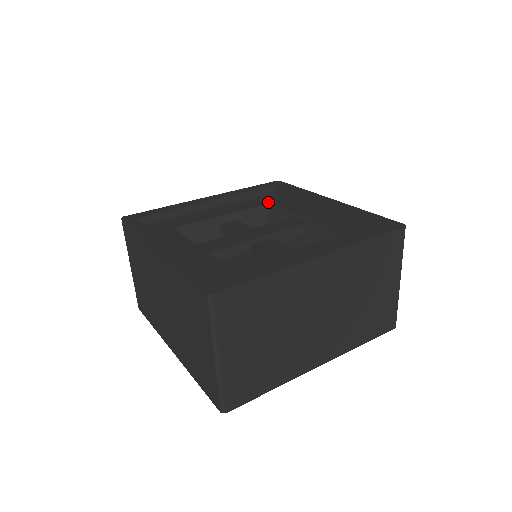
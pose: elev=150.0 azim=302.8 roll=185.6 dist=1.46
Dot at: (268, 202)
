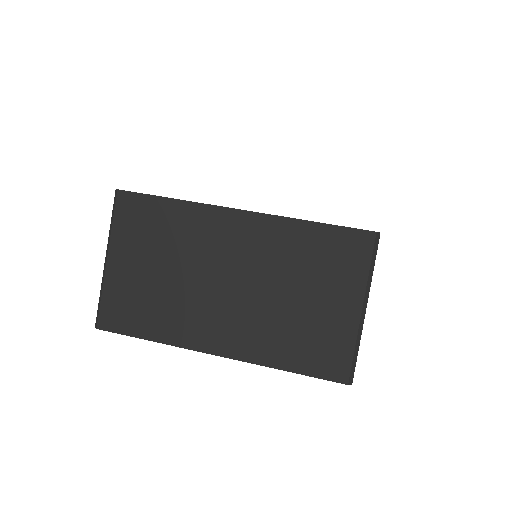
Dot at: occluded
